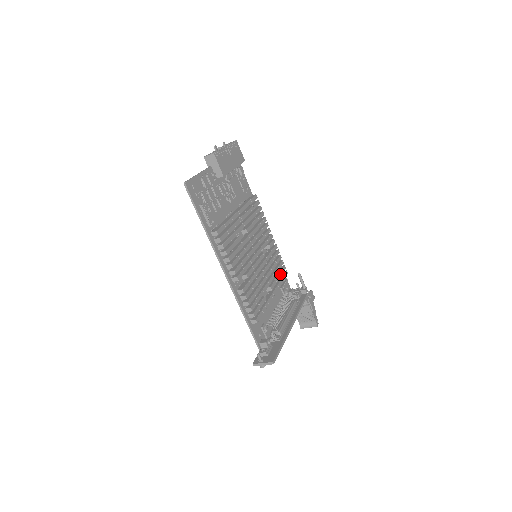
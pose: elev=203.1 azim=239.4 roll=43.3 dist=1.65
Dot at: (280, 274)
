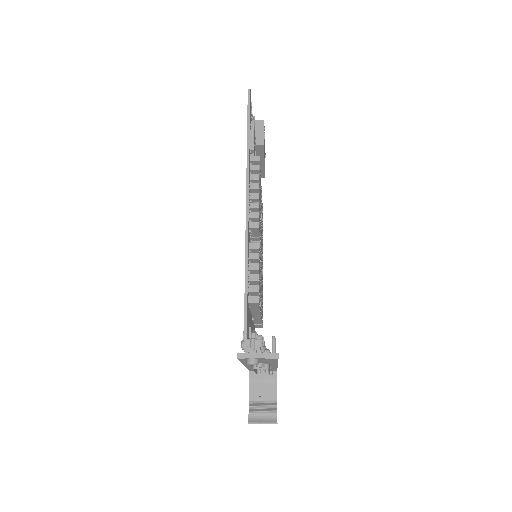
Dot at: (262, 312)
